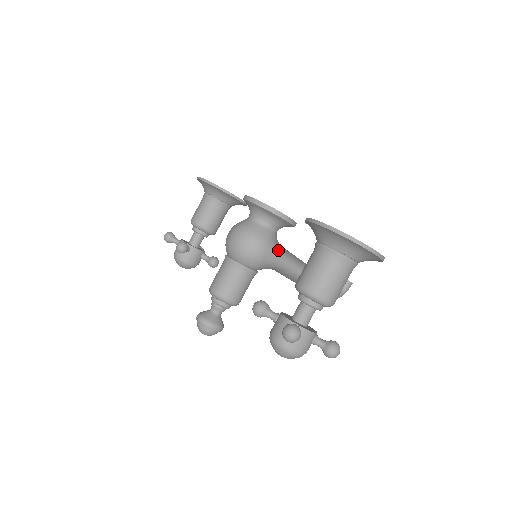
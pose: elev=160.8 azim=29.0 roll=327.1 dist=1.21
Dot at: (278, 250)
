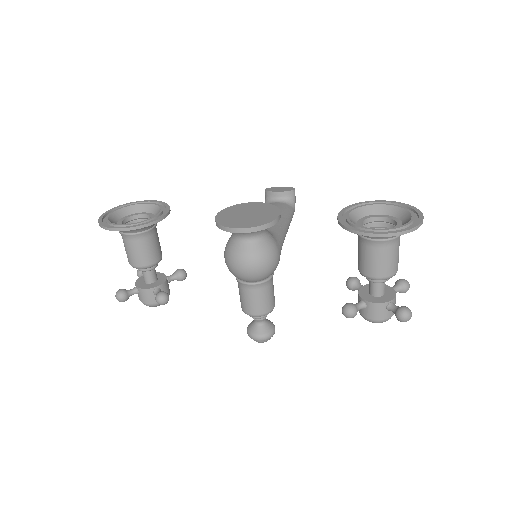
Dot at: (279, 240)
